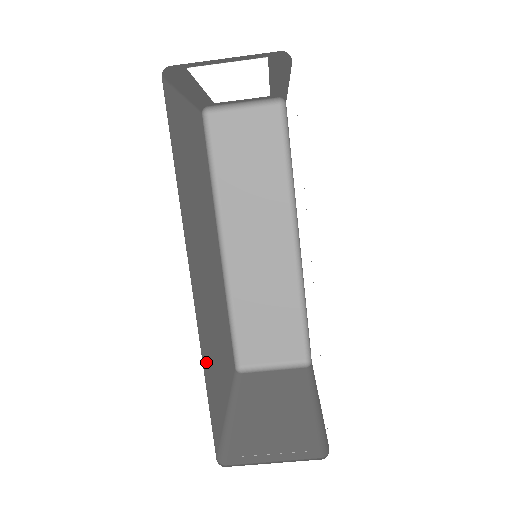
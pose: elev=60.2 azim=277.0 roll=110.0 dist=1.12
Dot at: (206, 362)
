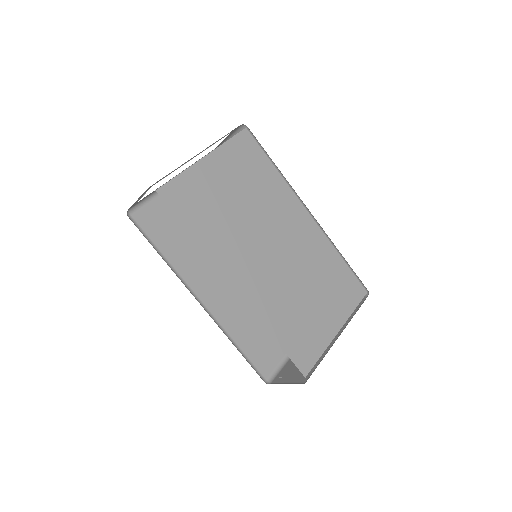
Dot at: (239, 332)
